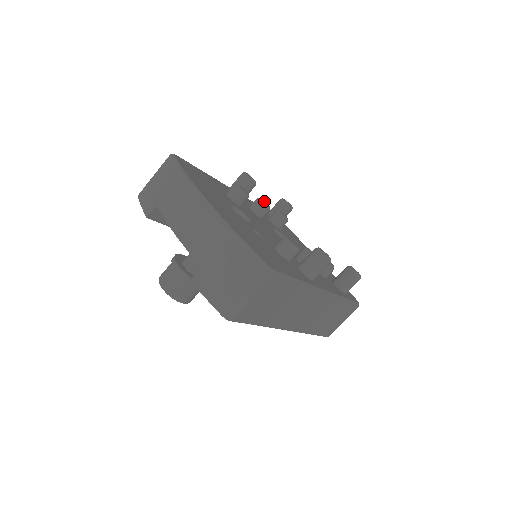
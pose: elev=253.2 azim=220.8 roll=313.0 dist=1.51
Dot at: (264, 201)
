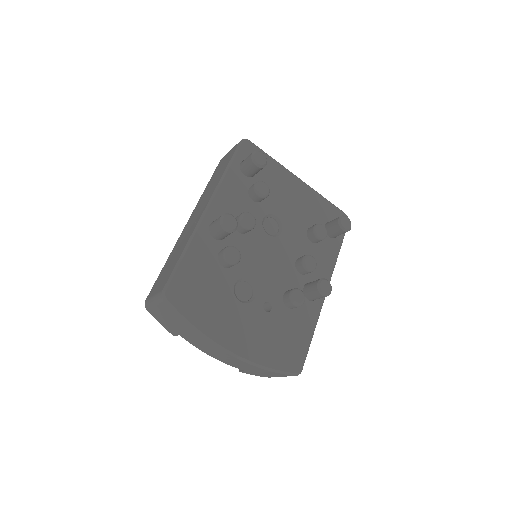
Dot at: (247, 215)
